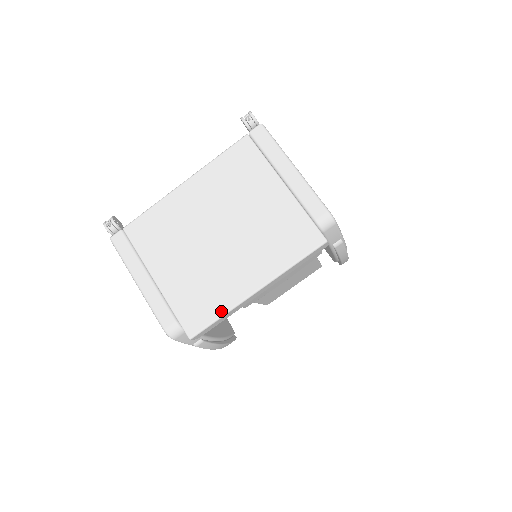
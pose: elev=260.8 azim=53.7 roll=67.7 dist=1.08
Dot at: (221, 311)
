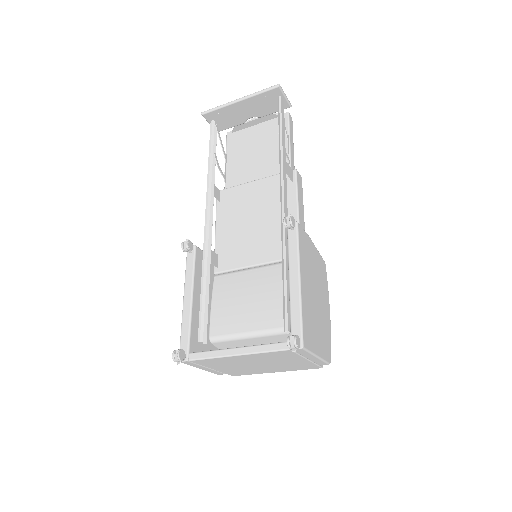
Dot at: occluded
